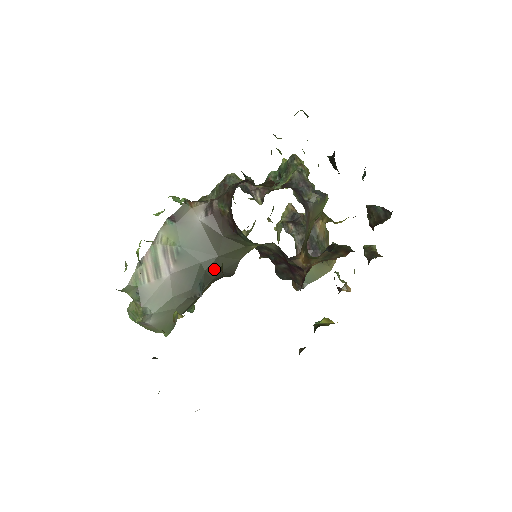
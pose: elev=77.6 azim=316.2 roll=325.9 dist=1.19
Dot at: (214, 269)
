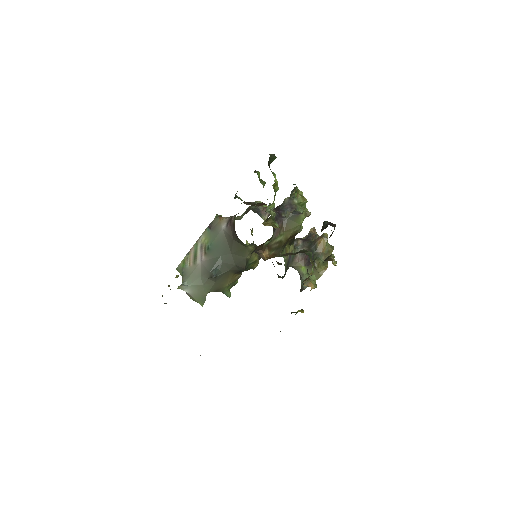
Dot at: (229, 262)
